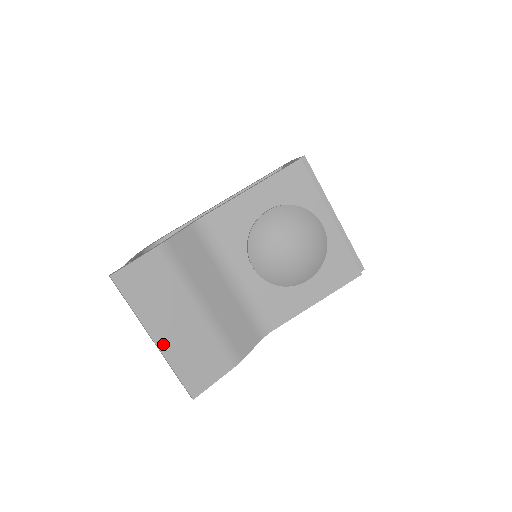
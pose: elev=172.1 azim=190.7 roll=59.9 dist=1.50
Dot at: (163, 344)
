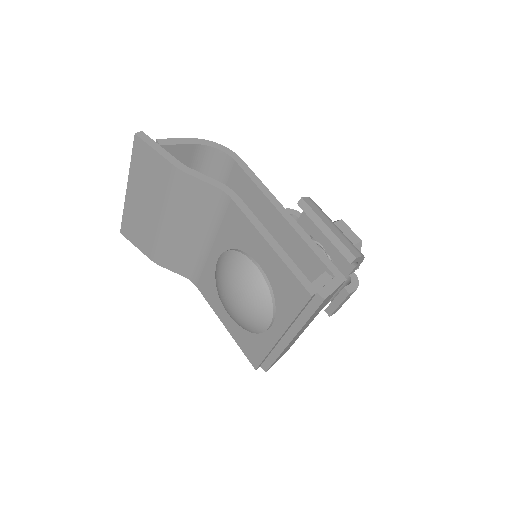
Dot at: (129, 198)
